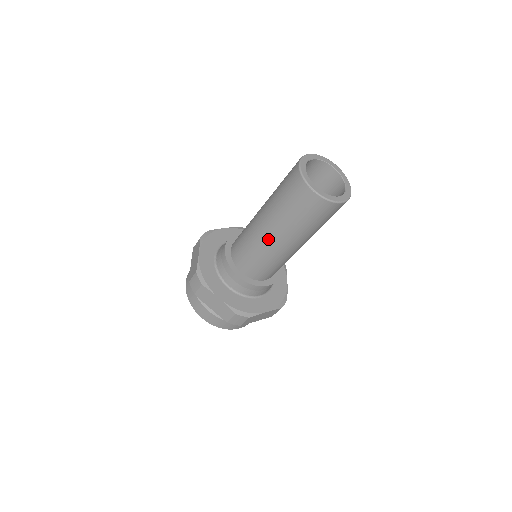
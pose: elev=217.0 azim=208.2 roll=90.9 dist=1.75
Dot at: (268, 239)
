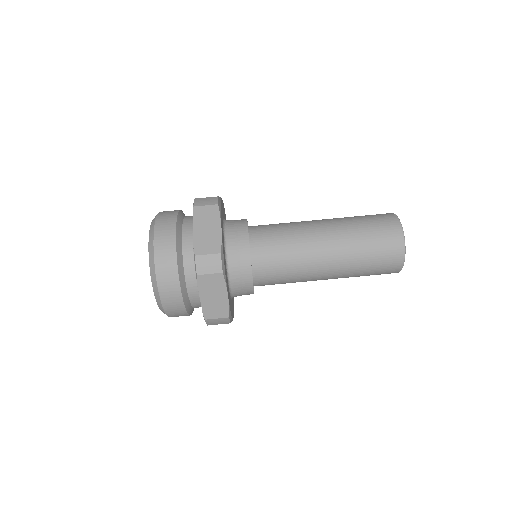
Dot at: occluded
